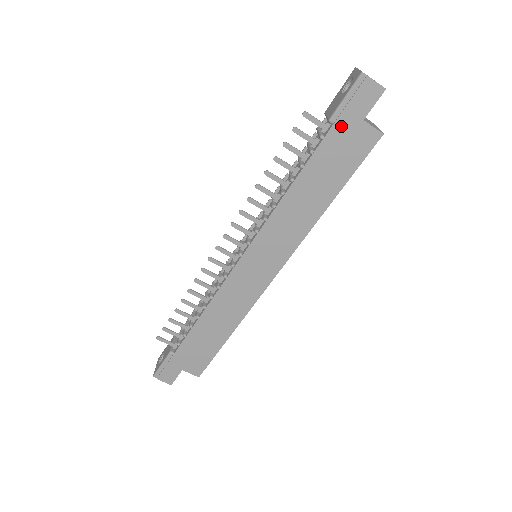
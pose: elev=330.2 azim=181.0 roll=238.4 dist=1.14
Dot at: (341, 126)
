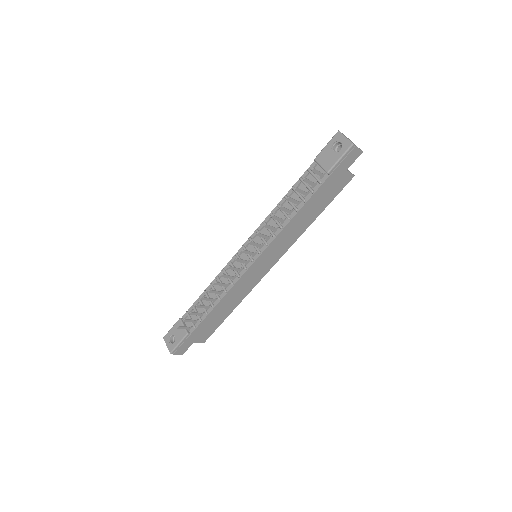
Dot at: (334, 175)
